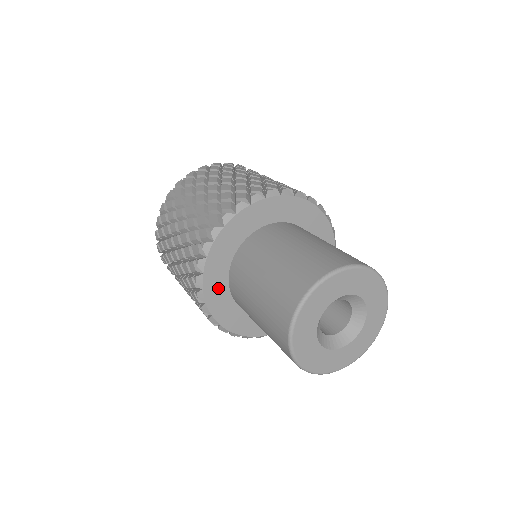
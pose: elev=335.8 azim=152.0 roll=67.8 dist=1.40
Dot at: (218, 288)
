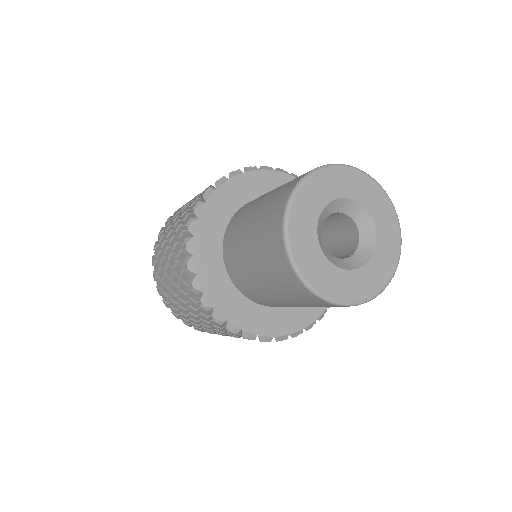
Dot at: (220, 287)
